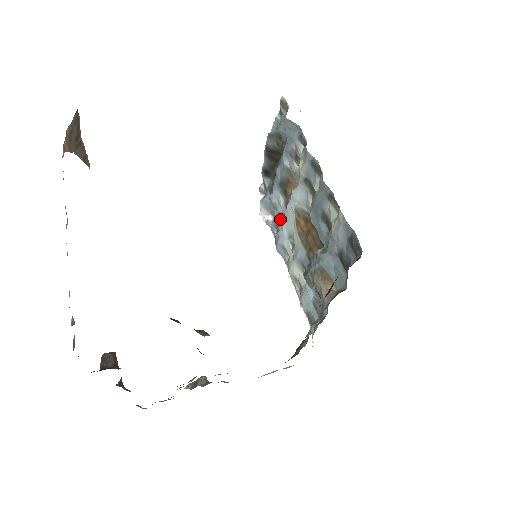
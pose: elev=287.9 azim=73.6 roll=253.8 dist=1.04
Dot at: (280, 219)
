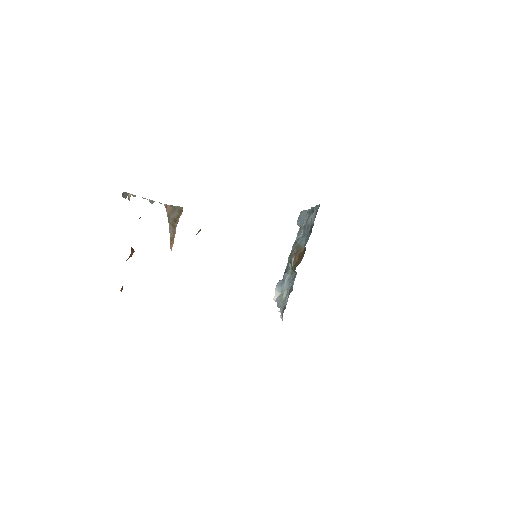
Dot at: occluded
